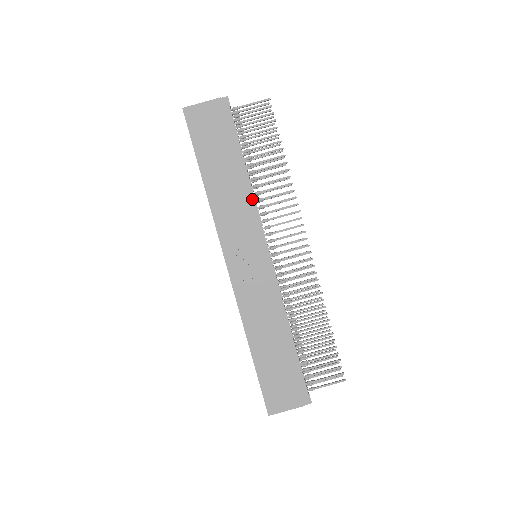
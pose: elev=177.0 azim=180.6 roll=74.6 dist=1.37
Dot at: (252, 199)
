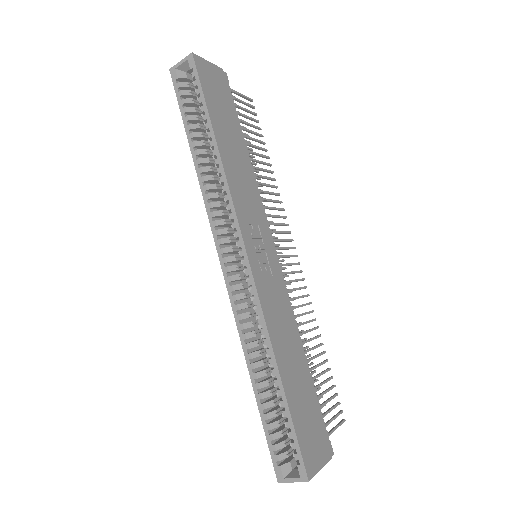
Dot at: (256, 185)
